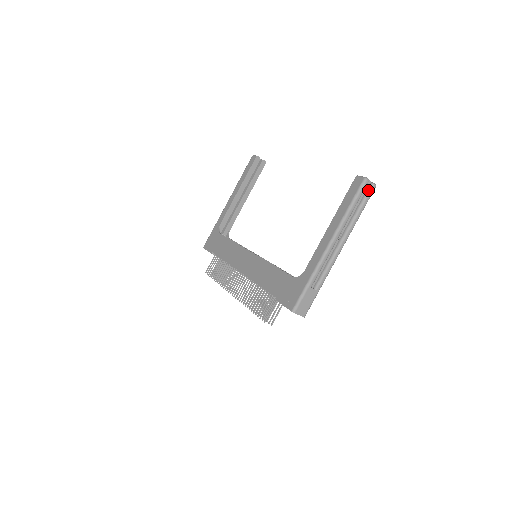
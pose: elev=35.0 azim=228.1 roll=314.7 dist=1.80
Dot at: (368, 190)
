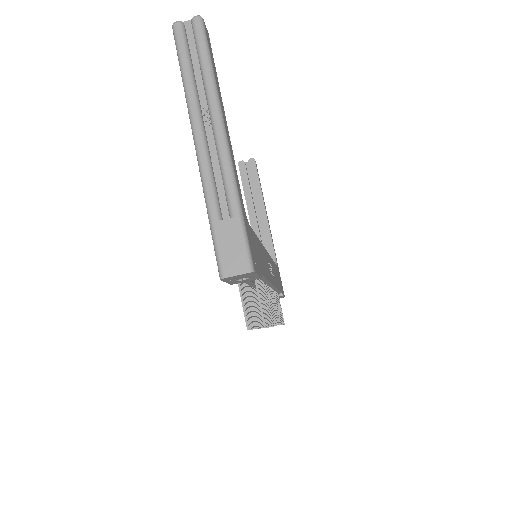
Dot at: (193, 32)
